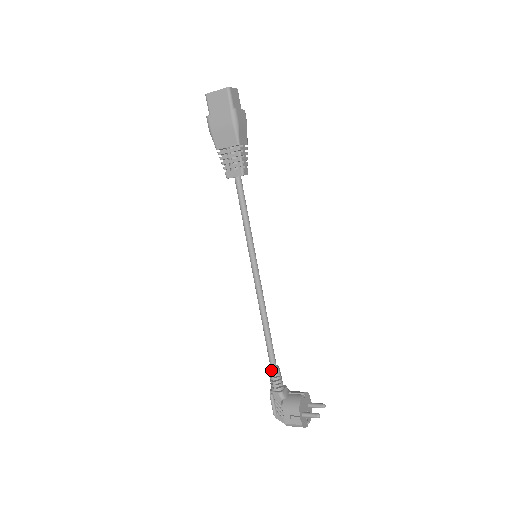
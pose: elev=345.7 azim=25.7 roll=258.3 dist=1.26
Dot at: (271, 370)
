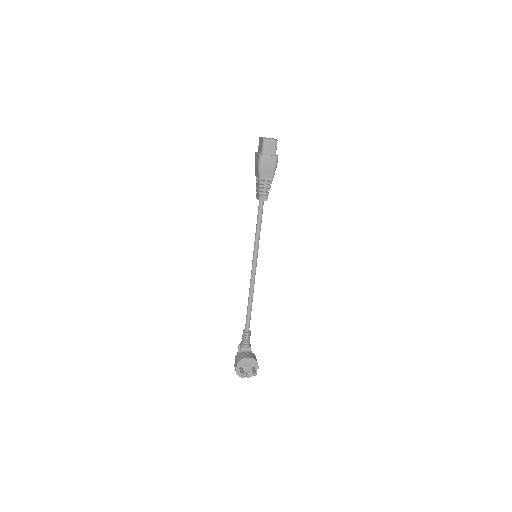
Dot at: (243, 331)
